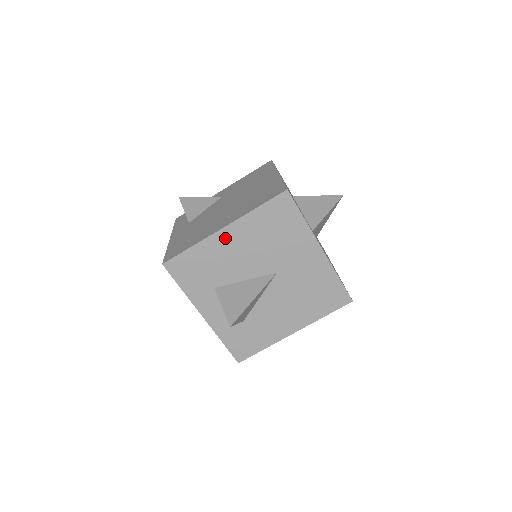
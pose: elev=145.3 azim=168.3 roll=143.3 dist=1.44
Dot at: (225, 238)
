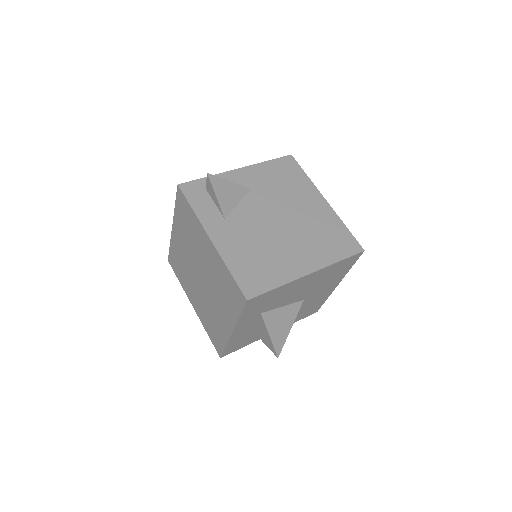
Dot at: (303, 280)
